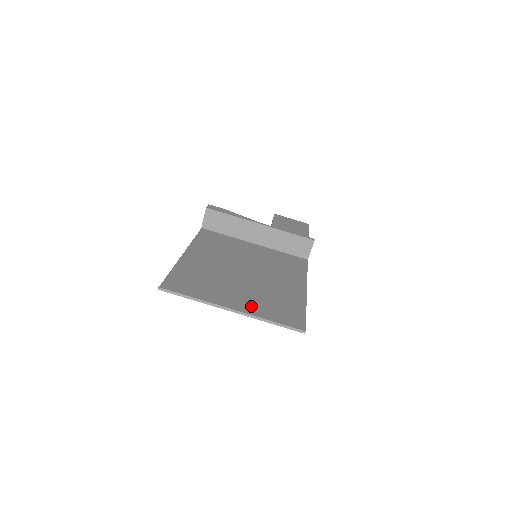
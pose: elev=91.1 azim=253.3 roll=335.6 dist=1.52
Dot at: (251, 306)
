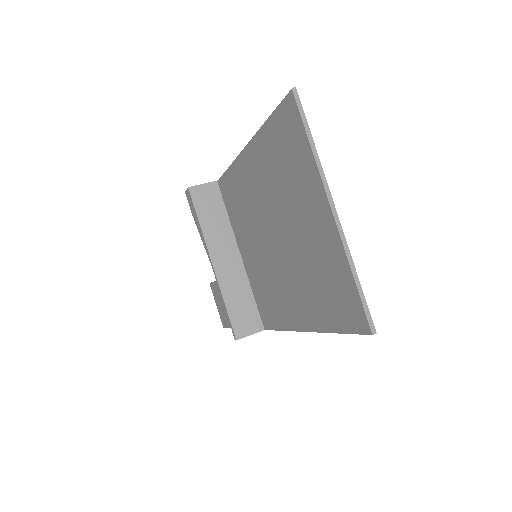
Dot at: (332, 241)
